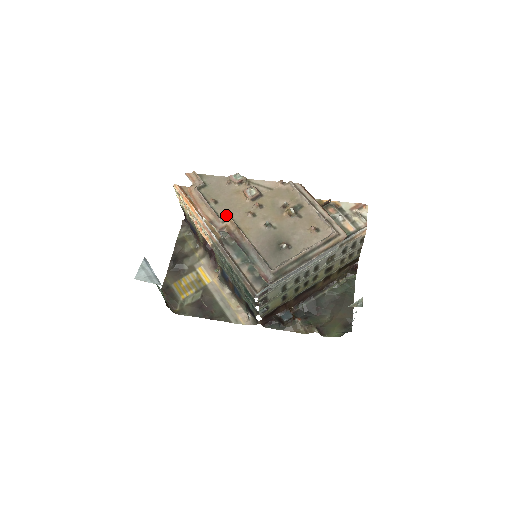
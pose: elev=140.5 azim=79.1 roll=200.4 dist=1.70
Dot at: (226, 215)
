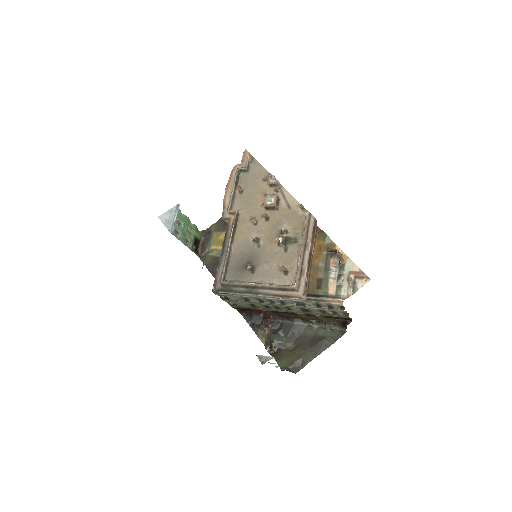
Dot at: (237, 209)
